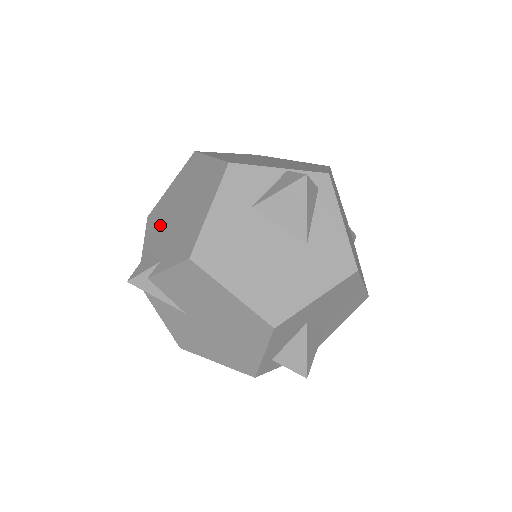
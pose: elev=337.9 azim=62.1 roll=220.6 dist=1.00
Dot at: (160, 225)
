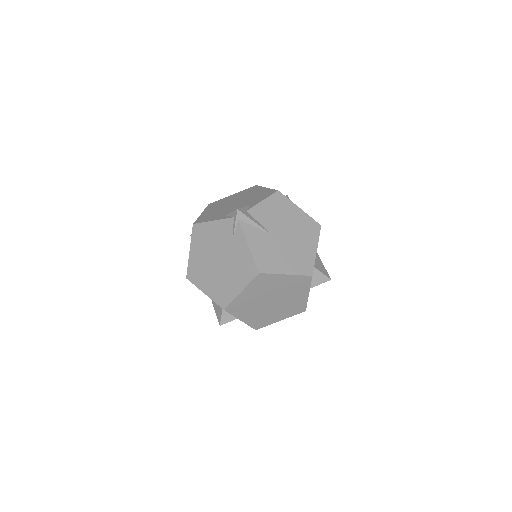
Dot at: (221, 212)
